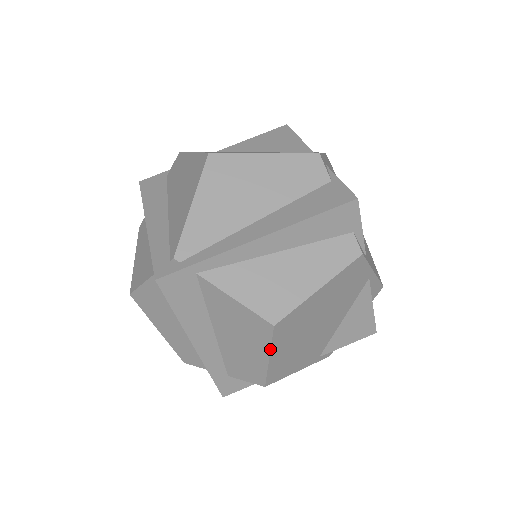
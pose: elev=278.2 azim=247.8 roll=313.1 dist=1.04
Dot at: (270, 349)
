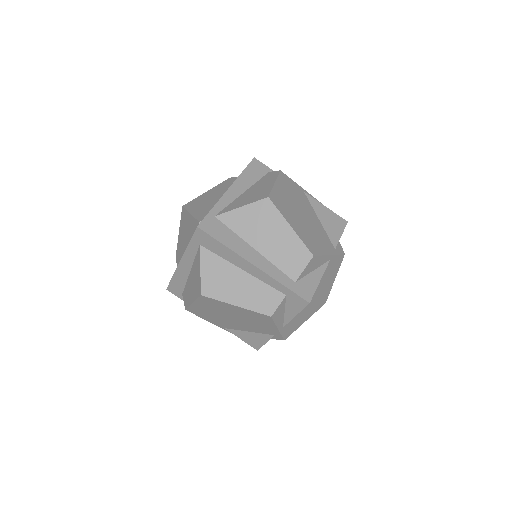
Dot at: (283, 217)
